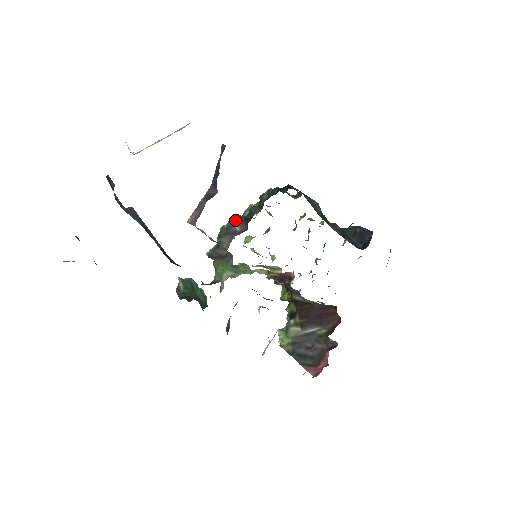
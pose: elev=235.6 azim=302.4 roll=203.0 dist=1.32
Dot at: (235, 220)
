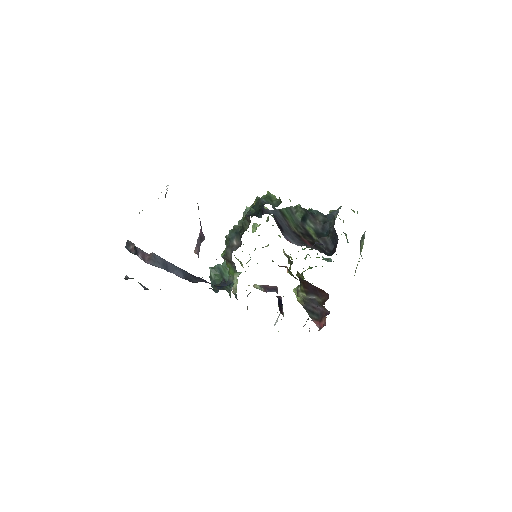
Dot at: (233, 233)
